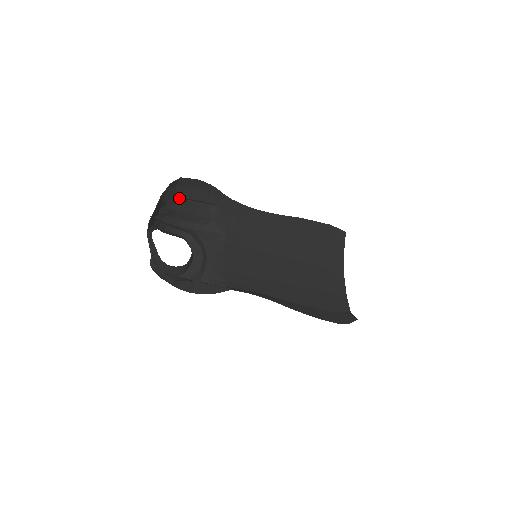
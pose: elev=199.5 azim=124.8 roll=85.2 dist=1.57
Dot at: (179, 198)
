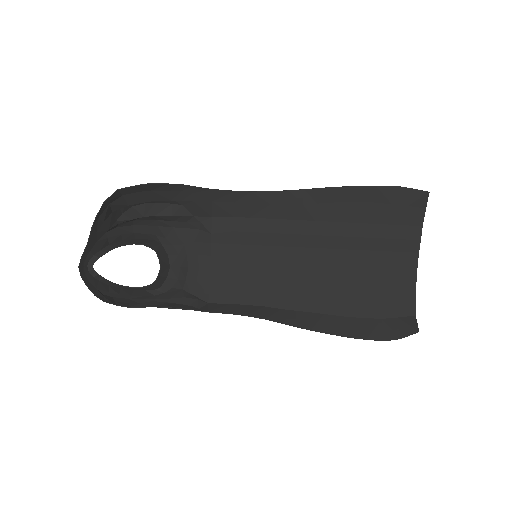
Dot at: occluded
